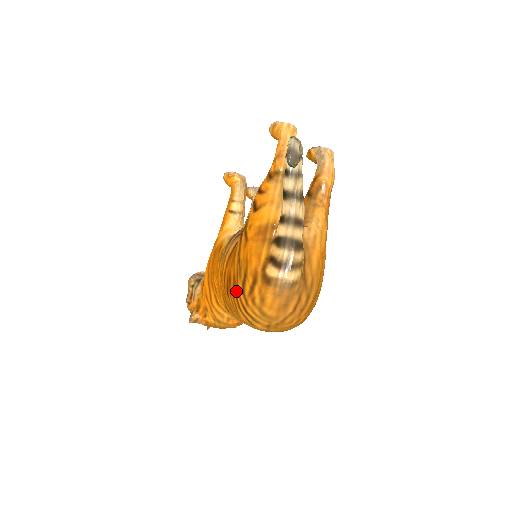
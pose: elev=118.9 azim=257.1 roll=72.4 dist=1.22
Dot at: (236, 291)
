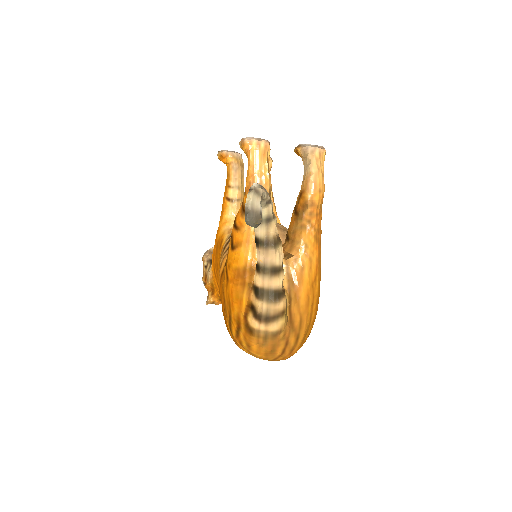
Dot at: occluded
